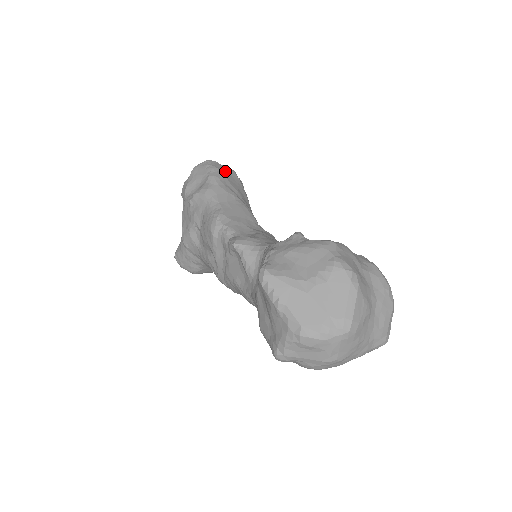
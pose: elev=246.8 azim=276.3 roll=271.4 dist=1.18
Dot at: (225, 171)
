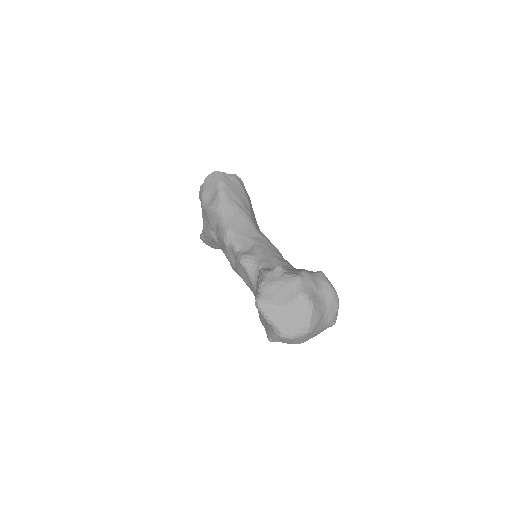
Dot at: (229, 181)
